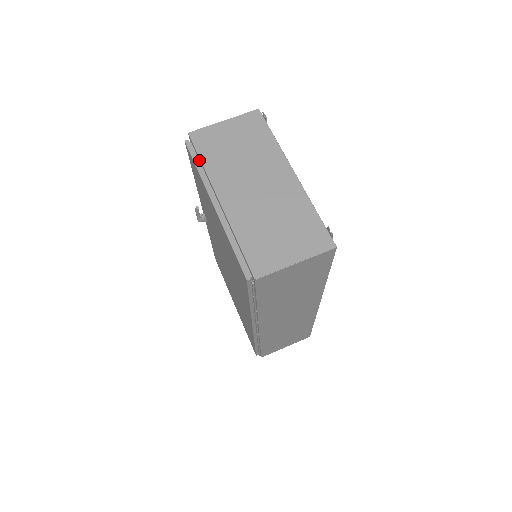
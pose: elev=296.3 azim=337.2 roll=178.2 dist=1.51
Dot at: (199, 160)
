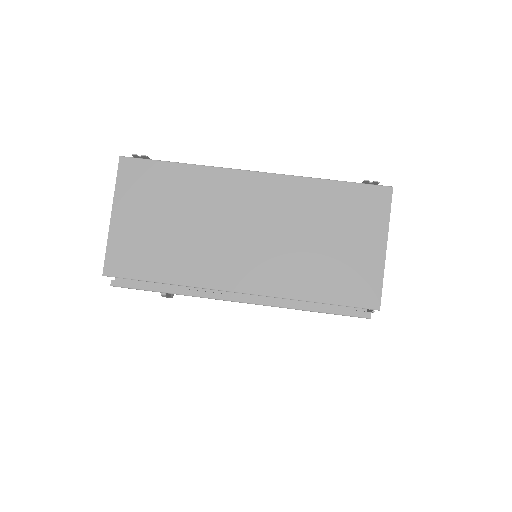
Dot at: (154, 283)
